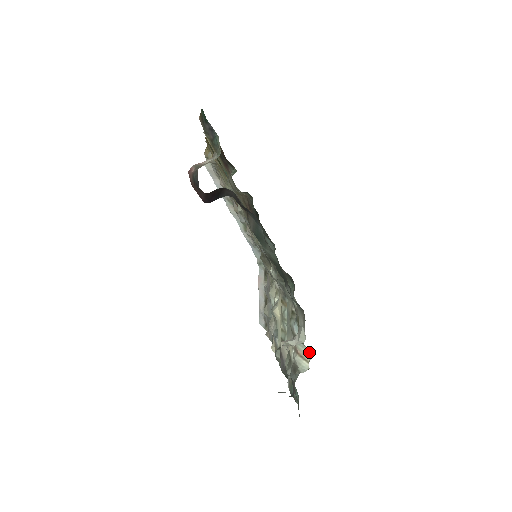
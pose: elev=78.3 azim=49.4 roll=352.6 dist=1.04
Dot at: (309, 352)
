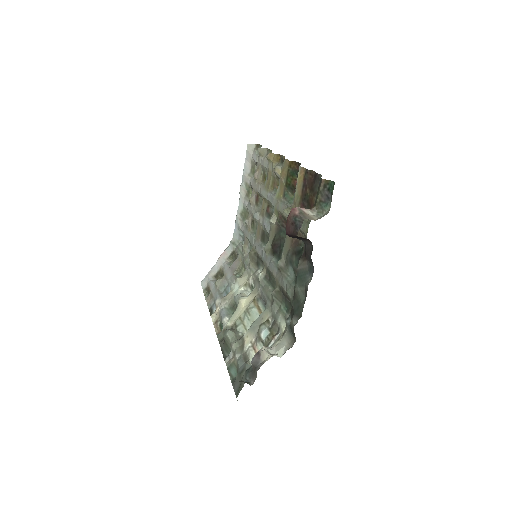
Dot at: occluded
